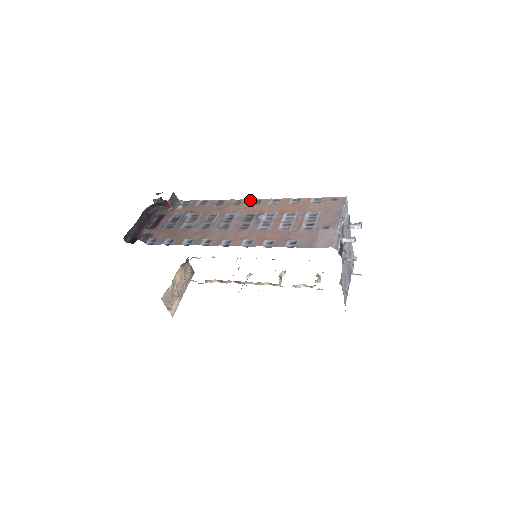
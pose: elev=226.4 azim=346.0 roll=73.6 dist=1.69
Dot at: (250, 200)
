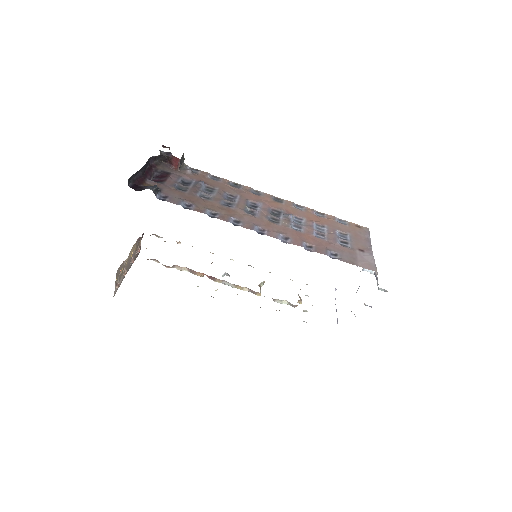
Dot at: (271, 195)
